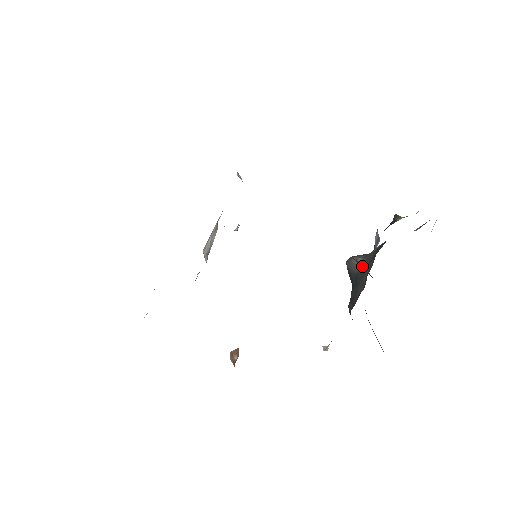
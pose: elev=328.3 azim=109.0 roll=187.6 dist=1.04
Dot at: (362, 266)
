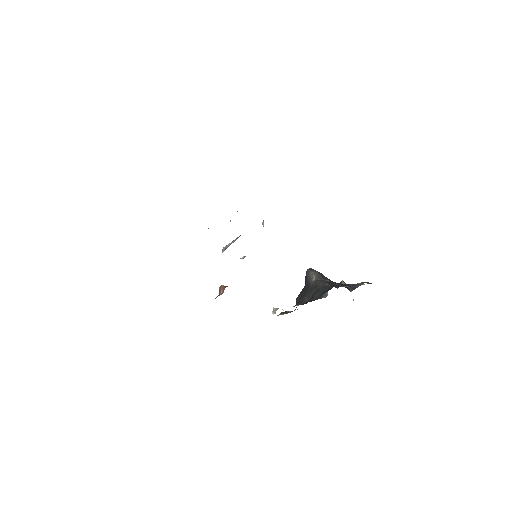
Dot at: occluded
